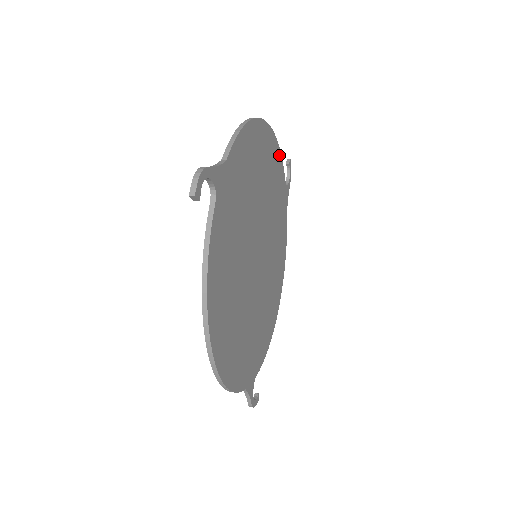
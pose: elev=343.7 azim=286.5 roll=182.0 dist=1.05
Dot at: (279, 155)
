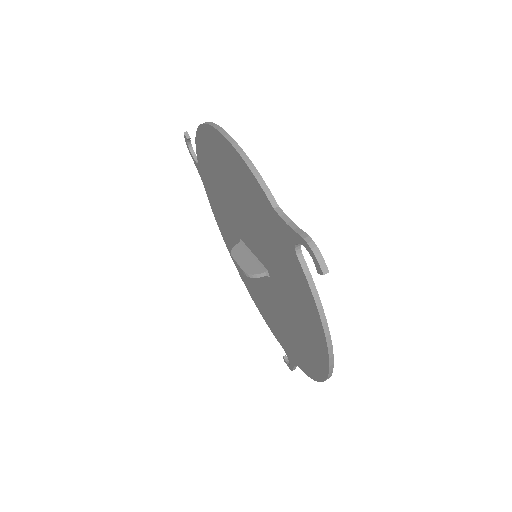
Dot at: occluded
